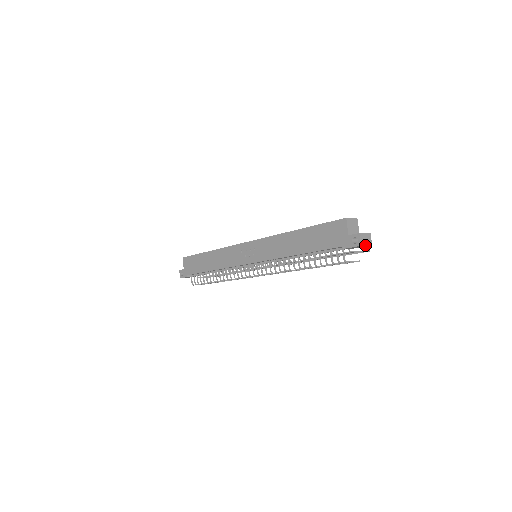
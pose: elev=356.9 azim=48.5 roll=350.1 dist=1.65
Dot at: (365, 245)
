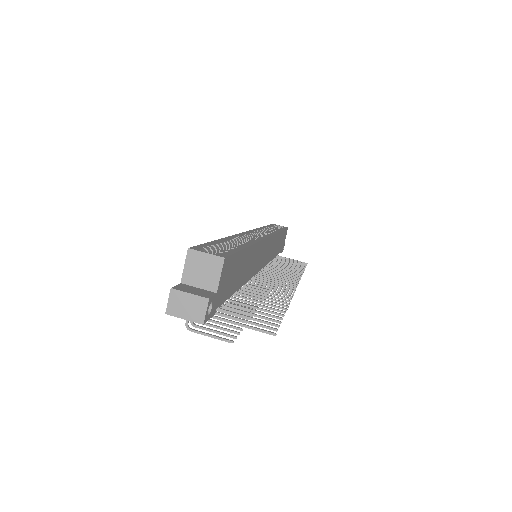
Dot at: (179, 316)
